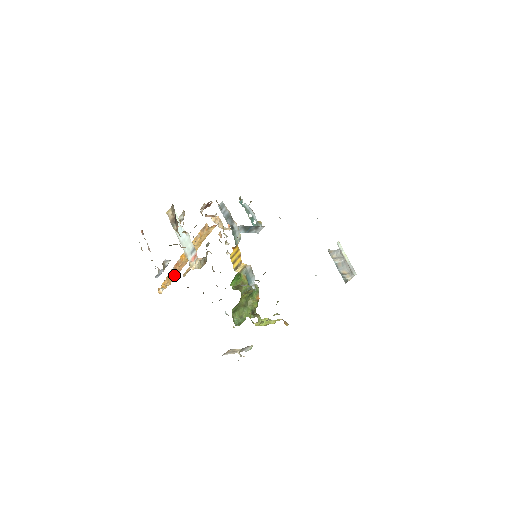
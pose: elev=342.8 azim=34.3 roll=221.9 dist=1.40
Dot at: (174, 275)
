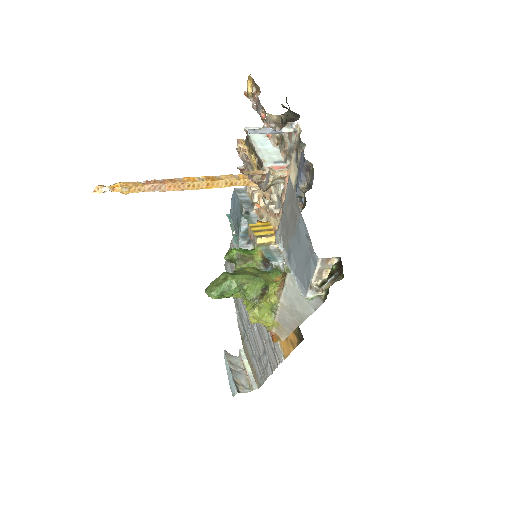
Dot at: (151, 187)
